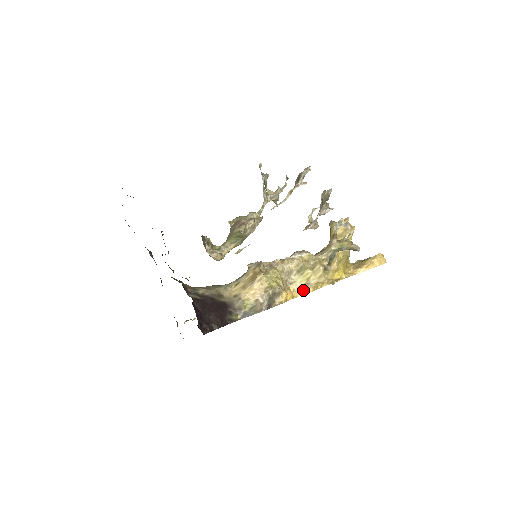
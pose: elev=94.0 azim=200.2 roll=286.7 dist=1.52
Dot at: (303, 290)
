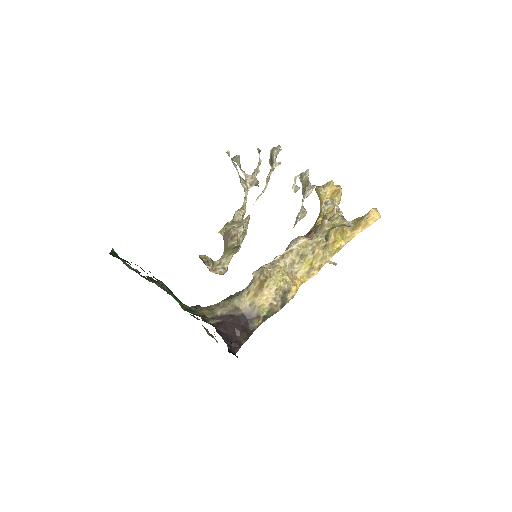
Dot at: (309, 274)
